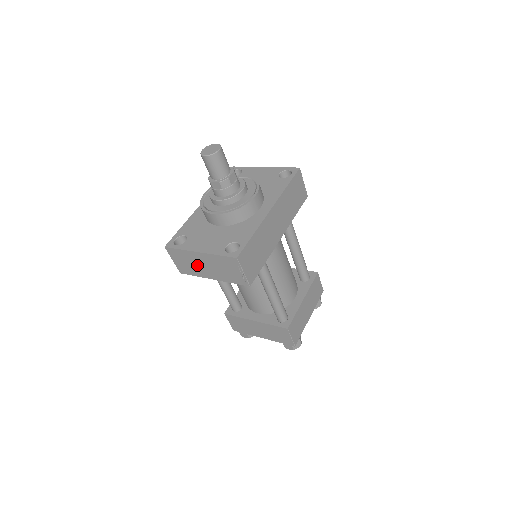
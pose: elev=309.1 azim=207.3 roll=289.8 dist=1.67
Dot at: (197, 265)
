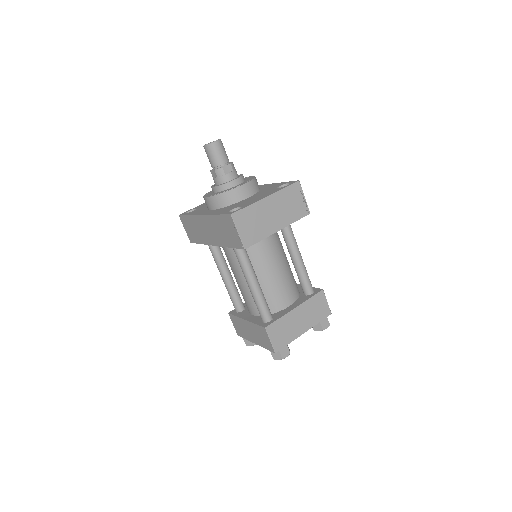
Dot at: (264, 219)
